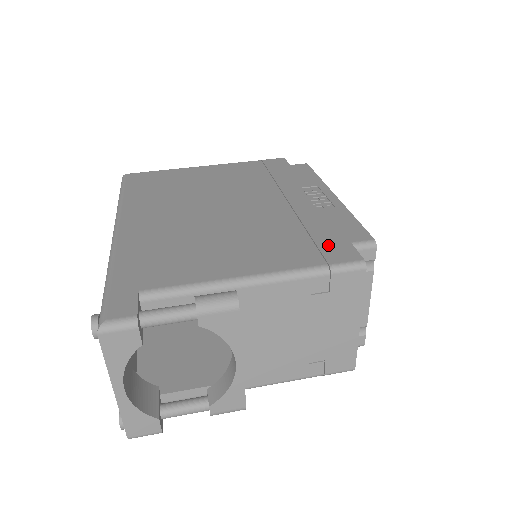
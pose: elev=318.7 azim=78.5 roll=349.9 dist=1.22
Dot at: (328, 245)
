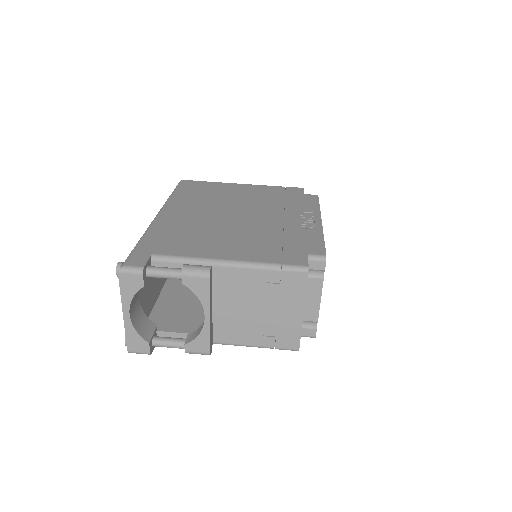
Dot at: (290, 252)
